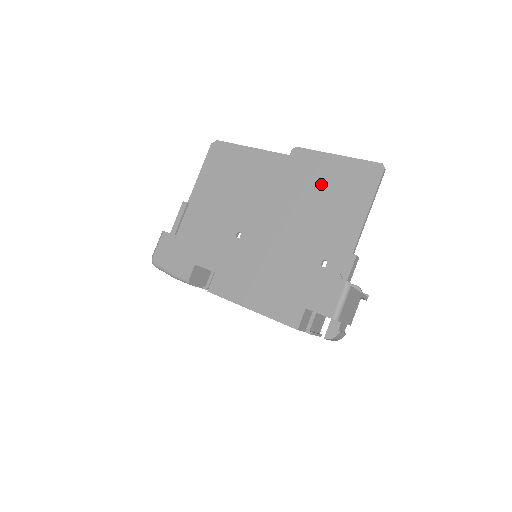
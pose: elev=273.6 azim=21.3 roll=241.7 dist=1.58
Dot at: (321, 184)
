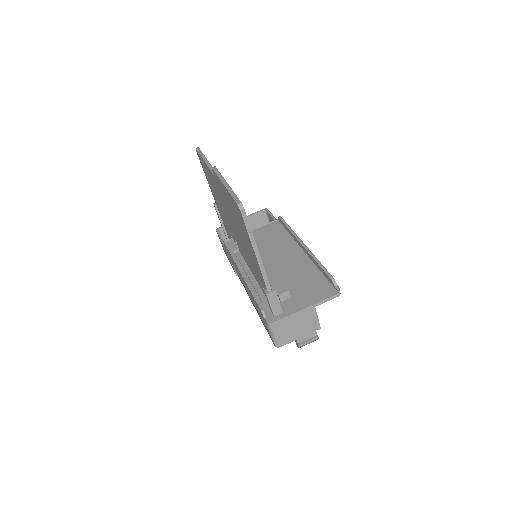
Dot at: (233, 213)
